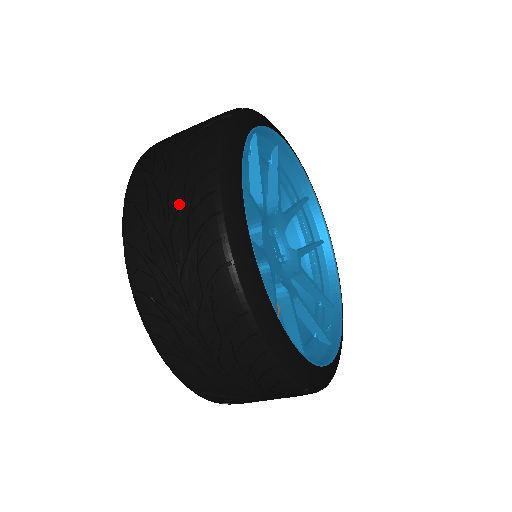
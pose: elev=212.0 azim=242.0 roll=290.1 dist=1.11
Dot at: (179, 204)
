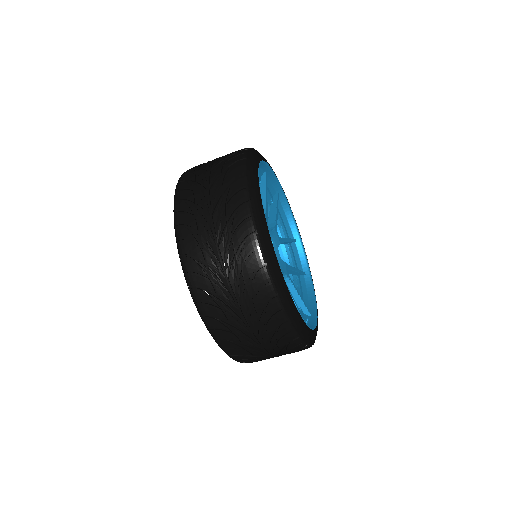
Dot at: (218, 175)
